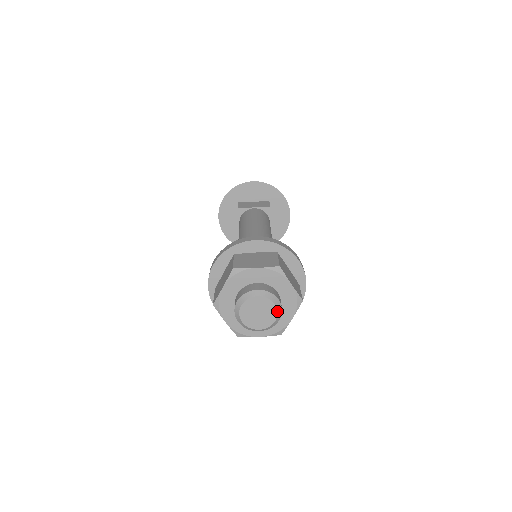
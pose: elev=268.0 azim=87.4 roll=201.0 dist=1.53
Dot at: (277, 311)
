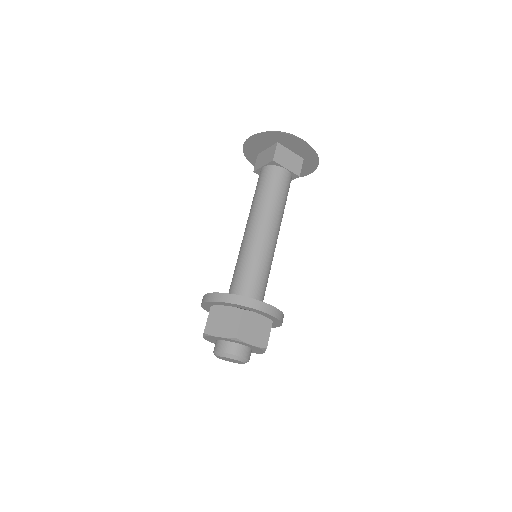
Dot at: occluded
